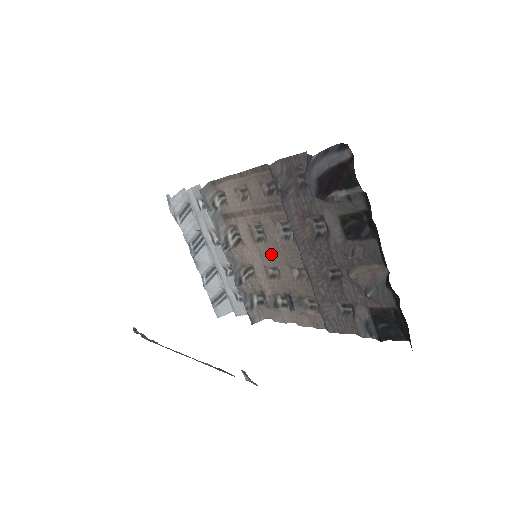
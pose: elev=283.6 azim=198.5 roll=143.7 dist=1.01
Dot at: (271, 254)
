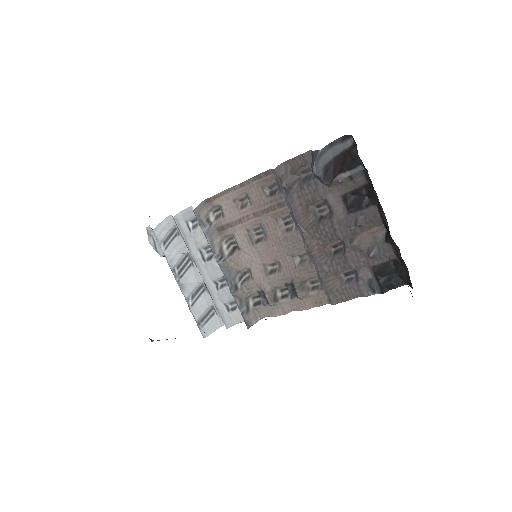
Dot at: (272, 250)
